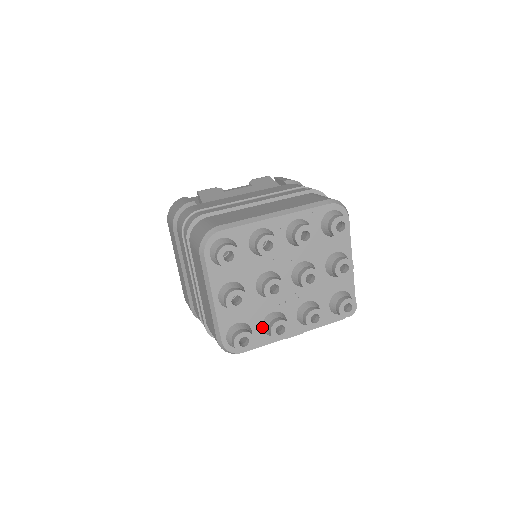
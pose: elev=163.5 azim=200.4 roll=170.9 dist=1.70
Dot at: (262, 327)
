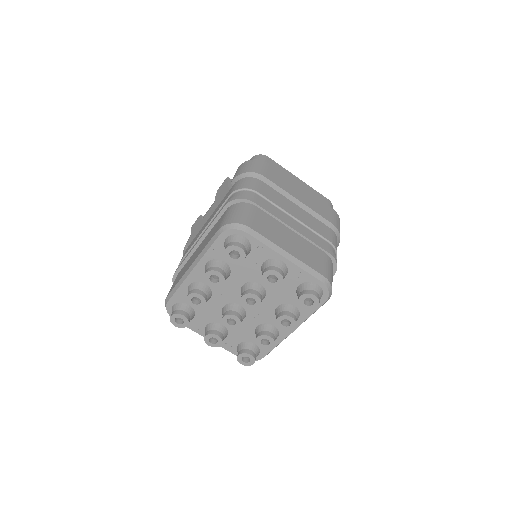
Dot at: occluded
